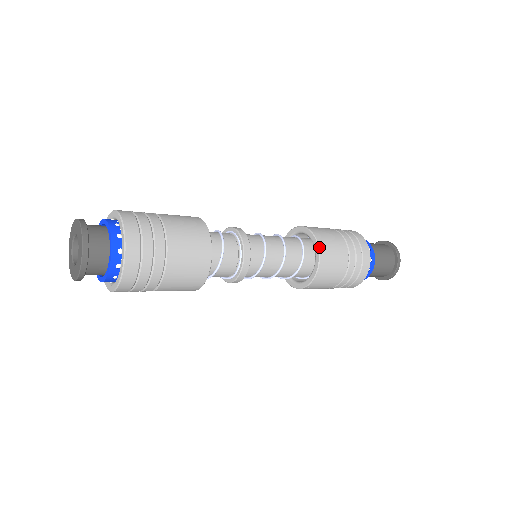
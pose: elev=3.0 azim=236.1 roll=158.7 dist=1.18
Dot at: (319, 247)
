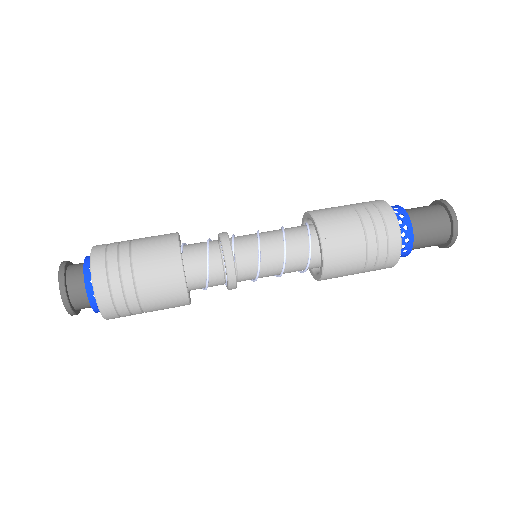
Dot at: (322, 276)
